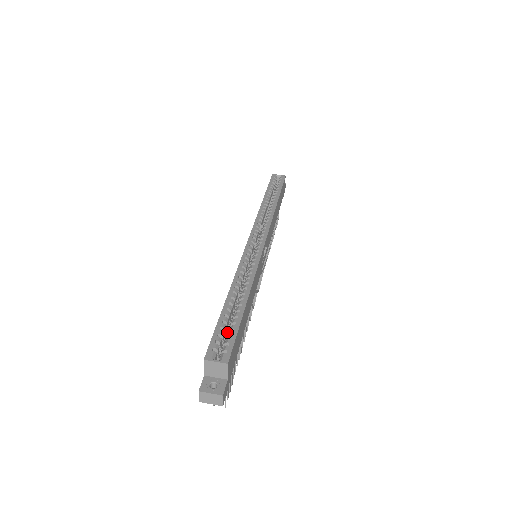
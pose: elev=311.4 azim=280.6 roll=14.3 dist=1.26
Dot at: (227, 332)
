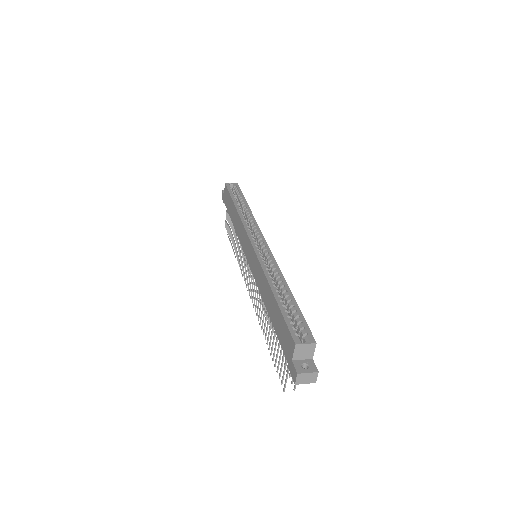
Dot at: occluded
